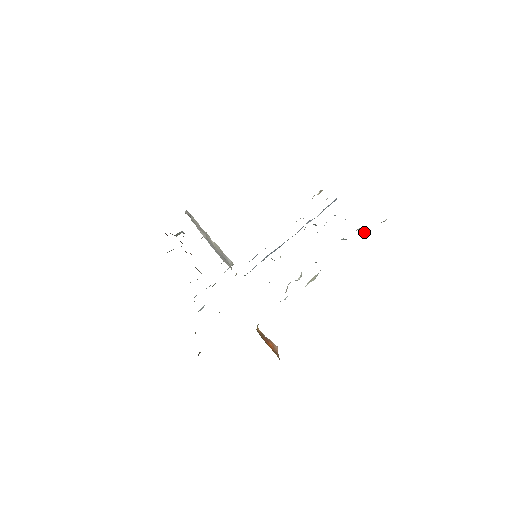
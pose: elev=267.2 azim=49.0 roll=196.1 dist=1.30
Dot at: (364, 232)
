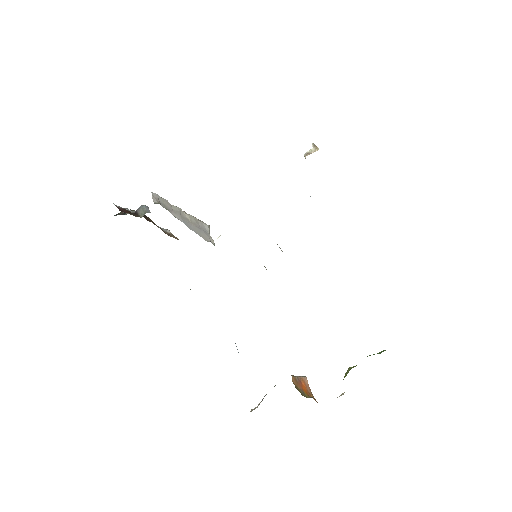
Dot at: occluded
